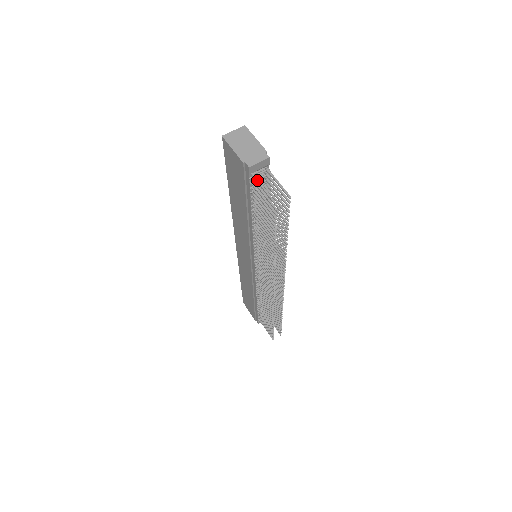
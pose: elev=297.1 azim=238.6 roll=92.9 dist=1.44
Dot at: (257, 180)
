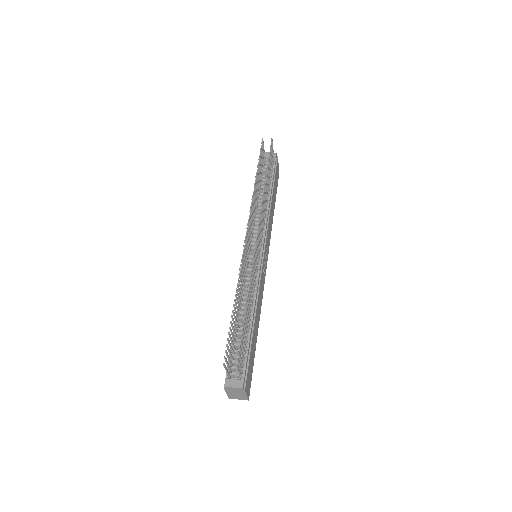
Dot at: (264, 154)
